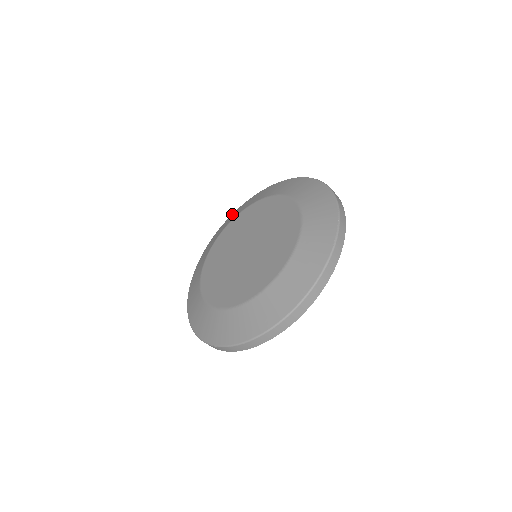
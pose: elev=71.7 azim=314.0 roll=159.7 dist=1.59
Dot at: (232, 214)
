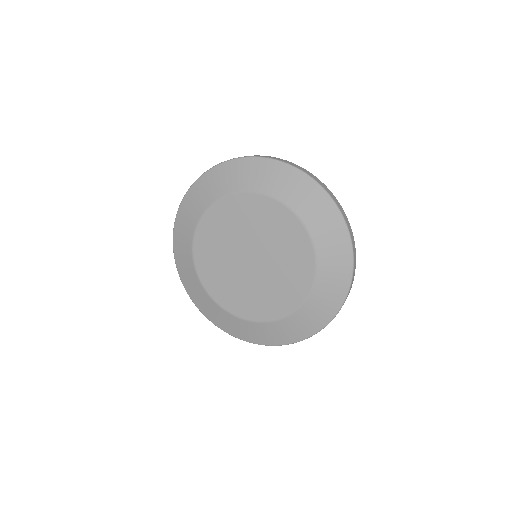
Dot at: (195, 186)
